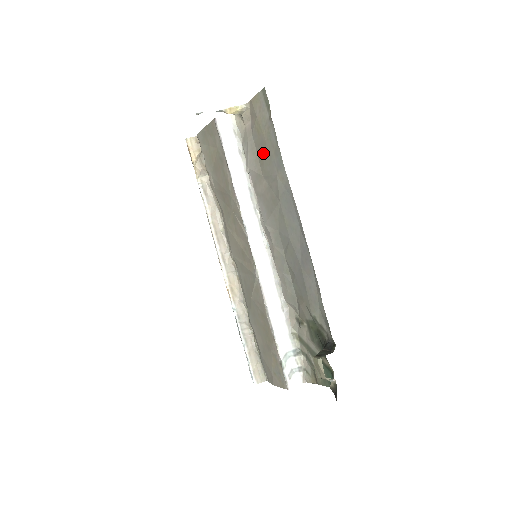
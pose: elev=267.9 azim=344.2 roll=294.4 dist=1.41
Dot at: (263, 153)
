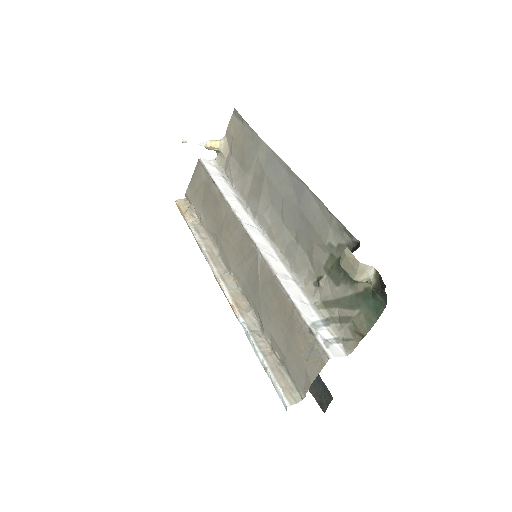
Dot at: (243, 155)
